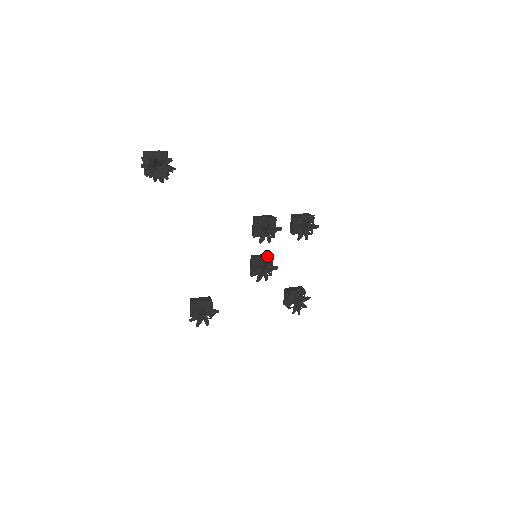
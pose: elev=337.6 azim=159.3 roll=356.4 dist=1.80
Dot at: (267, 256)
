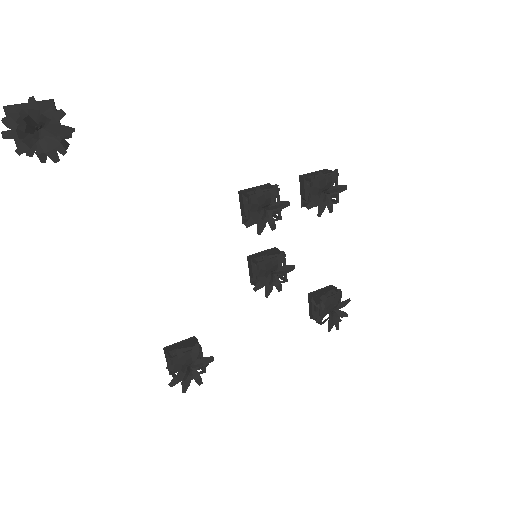
Dot at: (273, 252)
